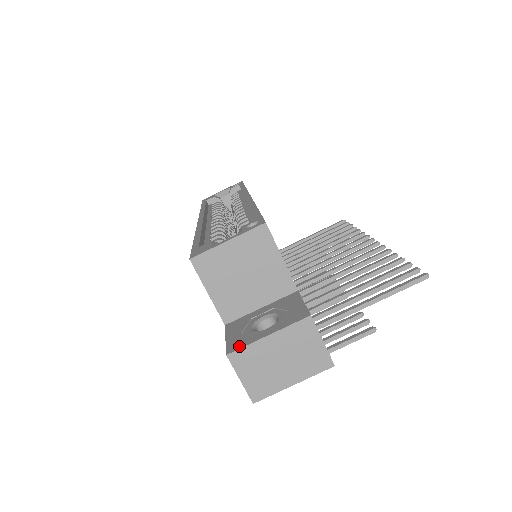
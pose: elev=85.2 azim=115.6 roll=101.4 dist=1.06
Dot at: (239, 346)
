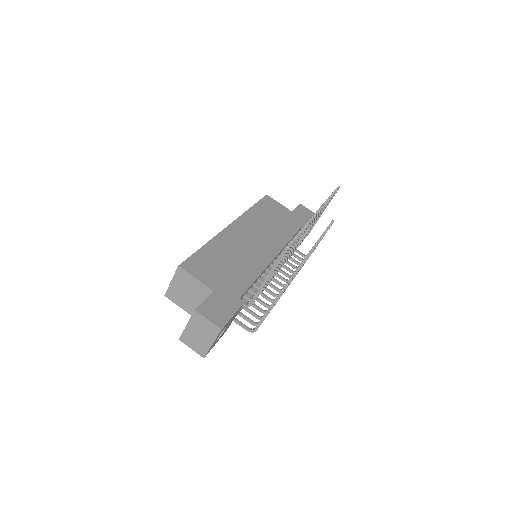
Dot at: (182, 334)
